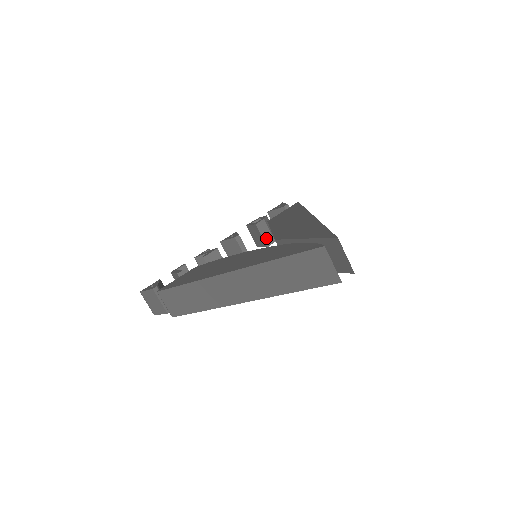
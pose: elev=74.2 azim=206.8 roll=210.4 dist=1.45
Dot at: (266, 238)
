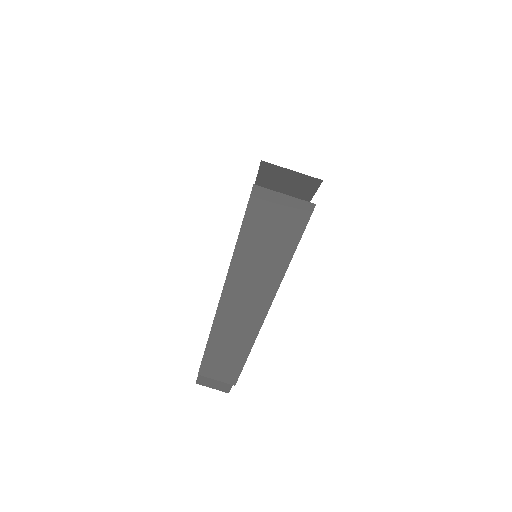
Dot at: occluded
